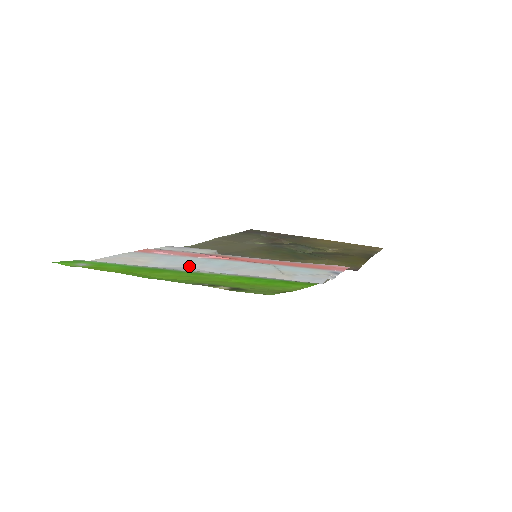
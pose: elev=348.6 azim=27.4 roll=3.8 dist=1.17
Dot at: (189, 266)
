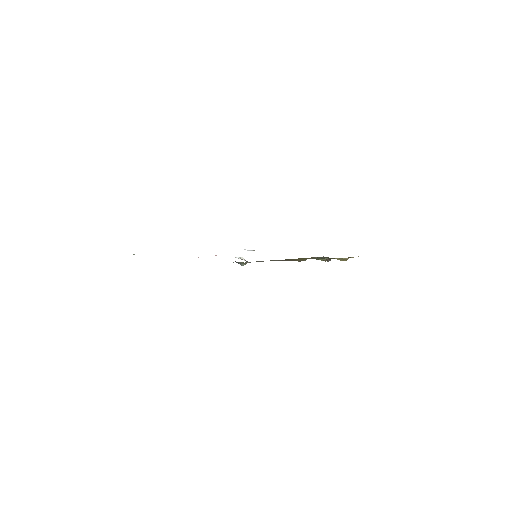
Dot at: occluded
